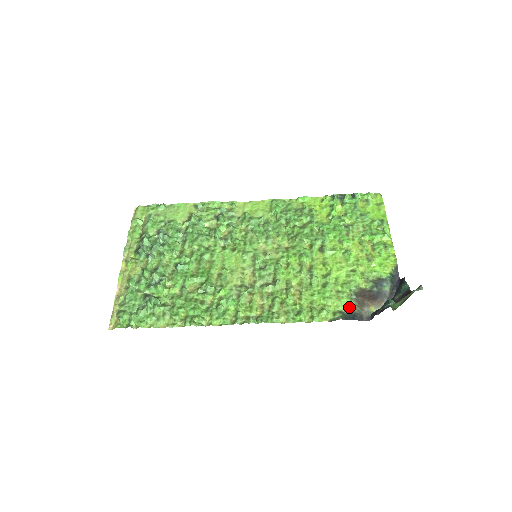
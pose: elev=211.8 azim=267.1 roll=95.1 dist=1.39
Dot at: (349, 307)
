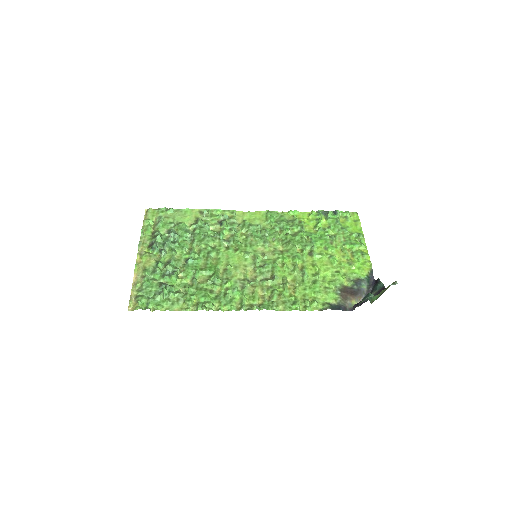
Dot at: (335, 300)
